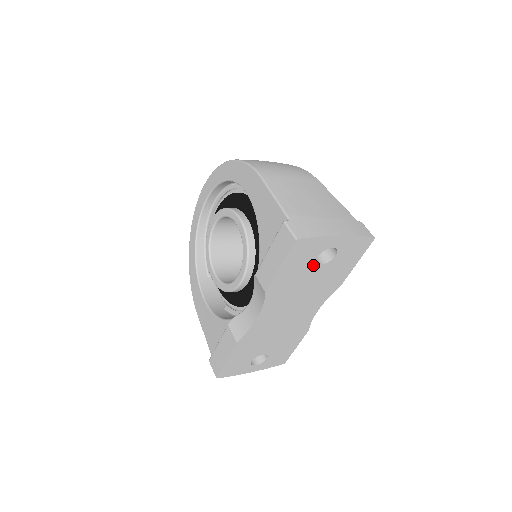
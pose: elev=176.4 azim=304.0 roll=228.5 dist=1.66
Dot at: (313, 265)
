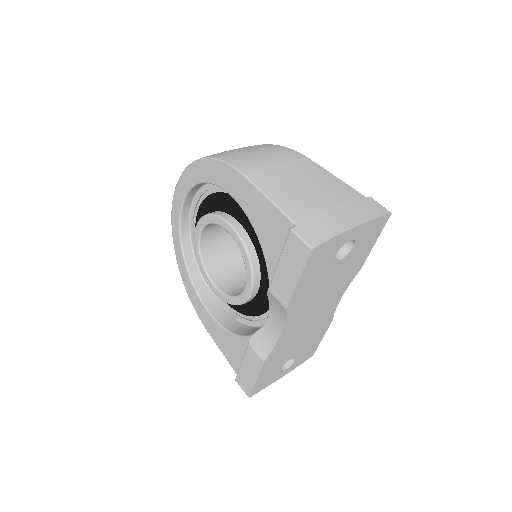
Dot at: (332, 264)
